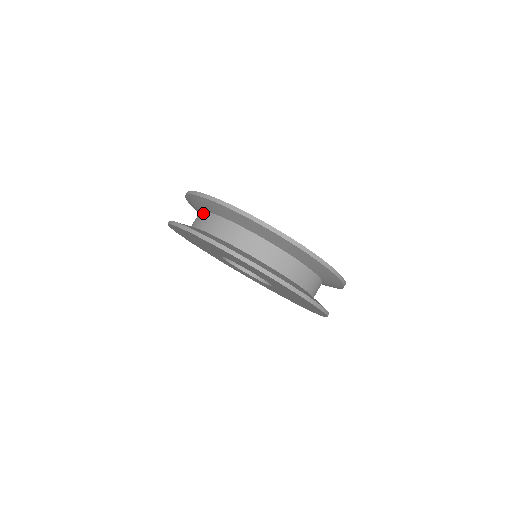
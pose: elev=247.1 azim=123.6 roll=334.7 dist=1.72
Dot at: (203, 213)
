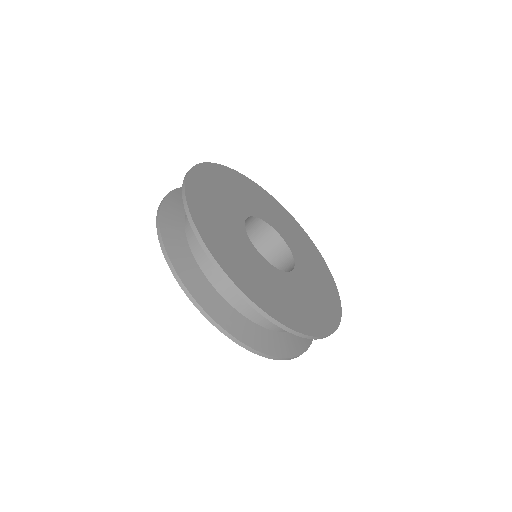
Dot at: occluded
